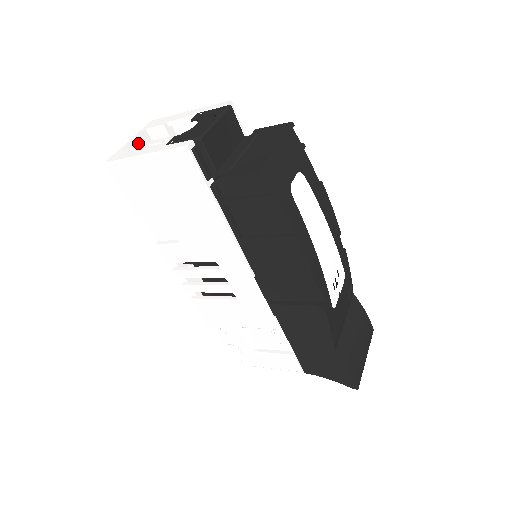
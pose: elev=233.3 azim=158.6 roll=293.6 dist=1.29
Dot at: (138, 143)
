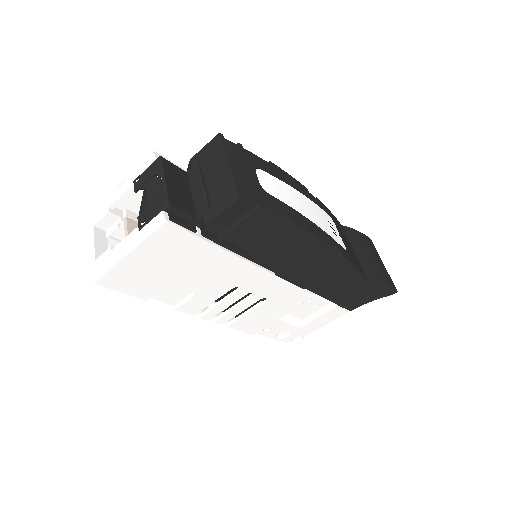
Dot at: (99, 243)
